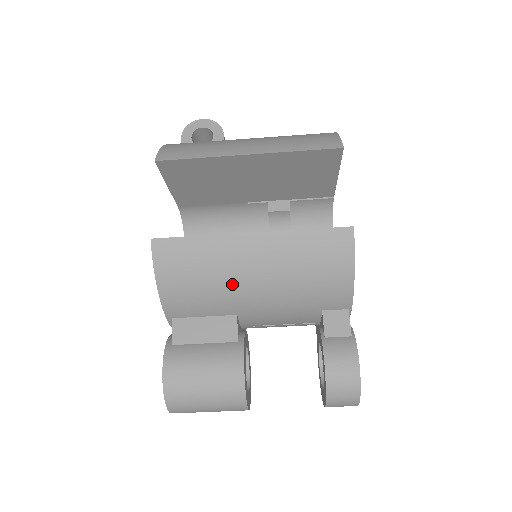
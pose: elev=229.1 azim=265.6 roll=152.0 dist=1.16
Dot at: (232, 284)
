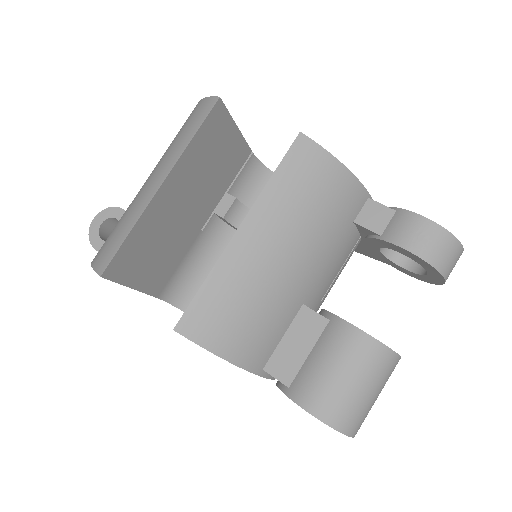
Dot at: (273, 284)
